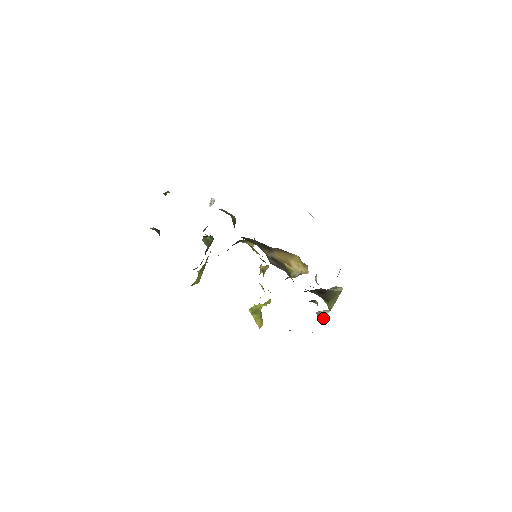
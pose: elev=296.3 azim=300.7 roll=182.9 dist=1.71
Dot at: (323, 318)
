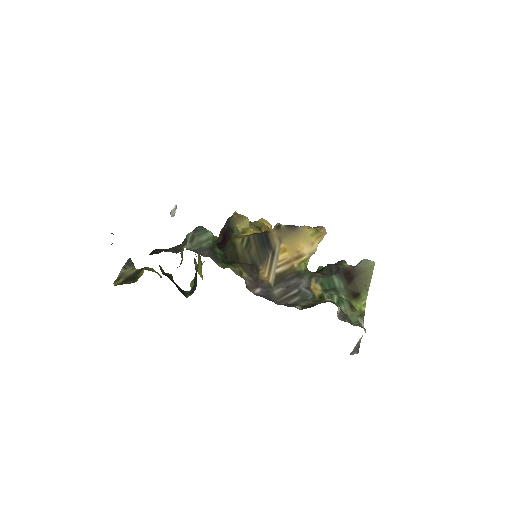
Dot at: (357, 345)
